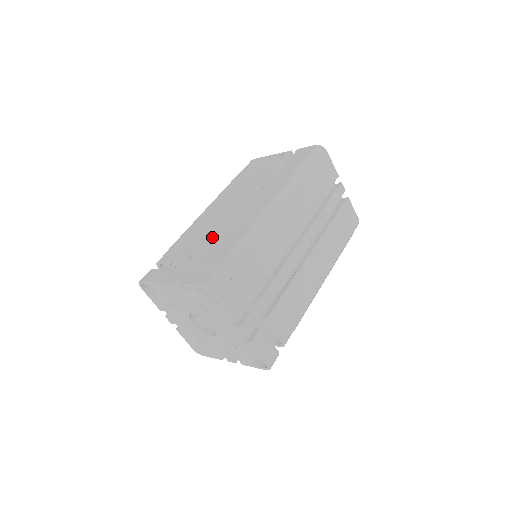
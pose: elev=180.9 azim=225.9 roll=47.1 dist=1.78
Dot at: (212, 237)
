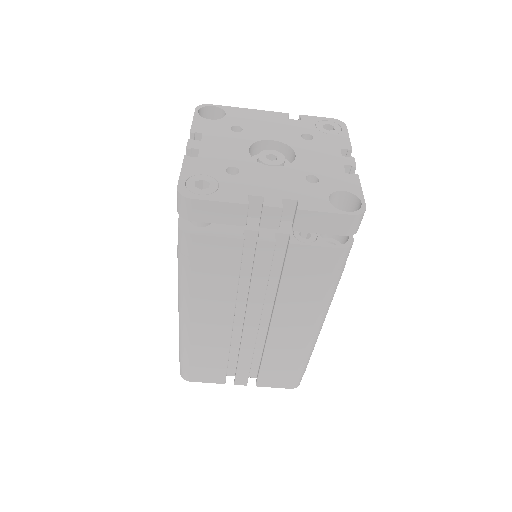
Dot at: occluded
